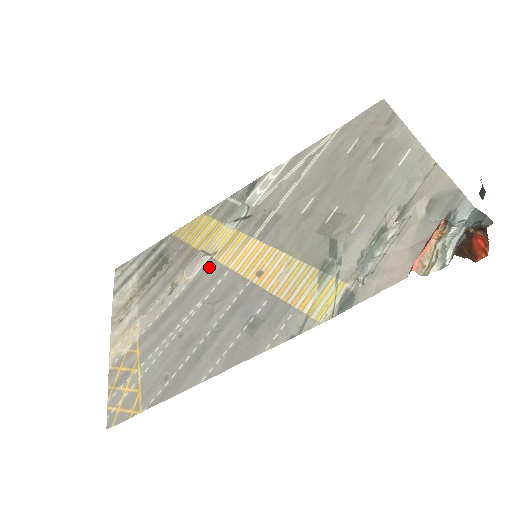
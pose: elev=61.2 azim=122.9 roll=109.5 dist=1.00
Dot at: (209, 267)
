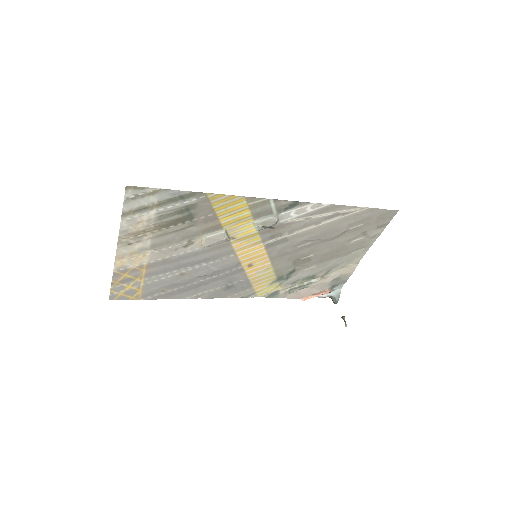
Dot at: (224, 246)
